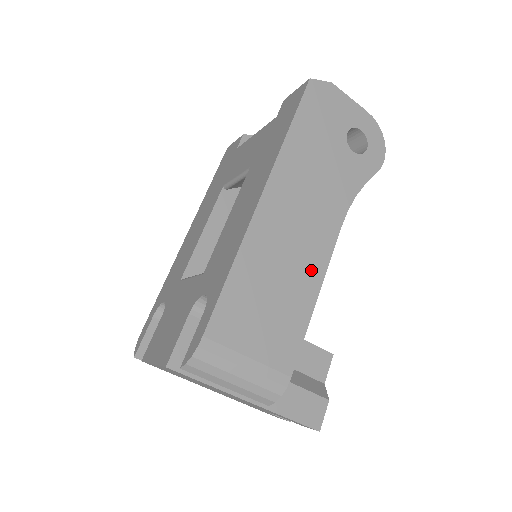
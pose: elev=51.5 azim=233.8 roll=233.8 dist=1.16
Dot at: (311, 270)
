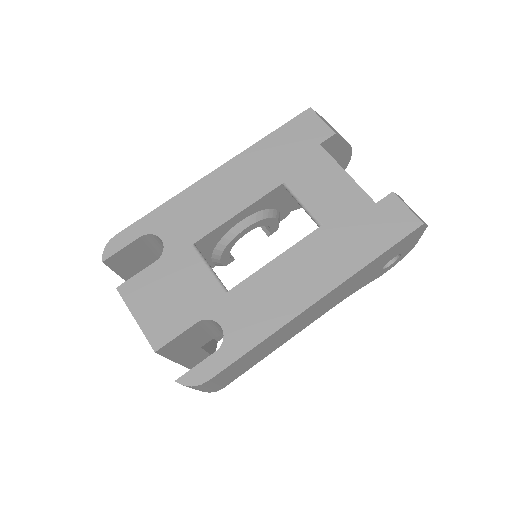
Dot at: (290, 336)
